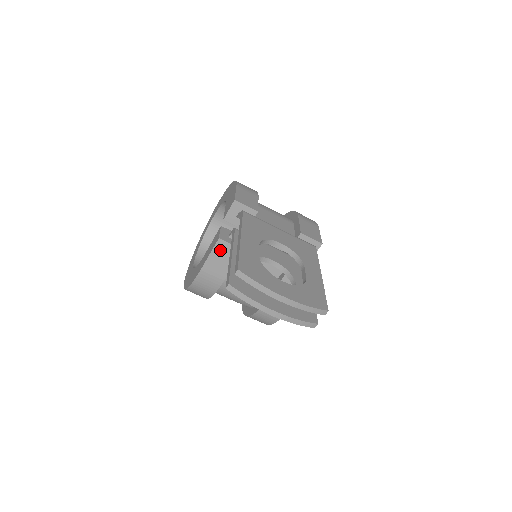
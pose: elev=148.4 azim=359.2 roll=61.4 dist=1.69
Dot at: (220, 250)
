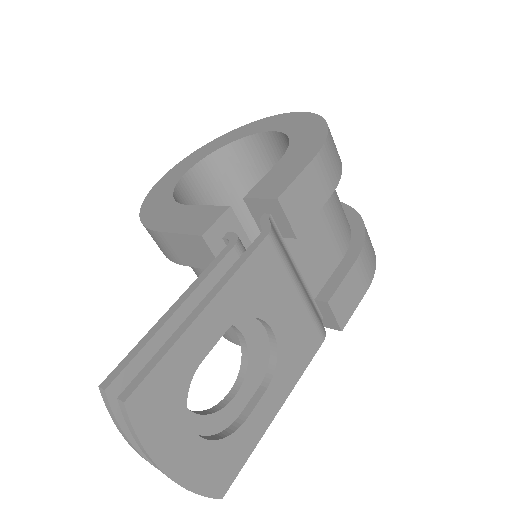
Dot at: (195, 244)
